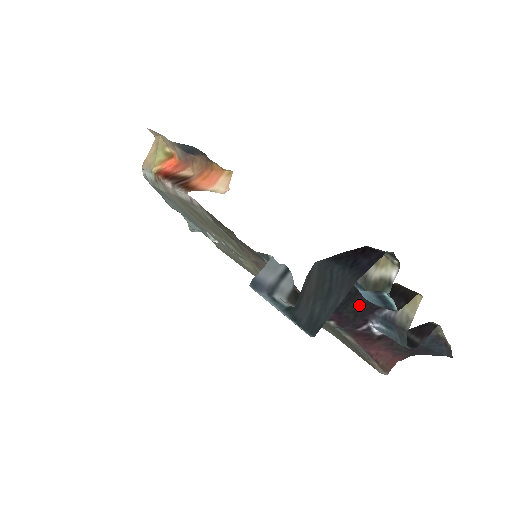
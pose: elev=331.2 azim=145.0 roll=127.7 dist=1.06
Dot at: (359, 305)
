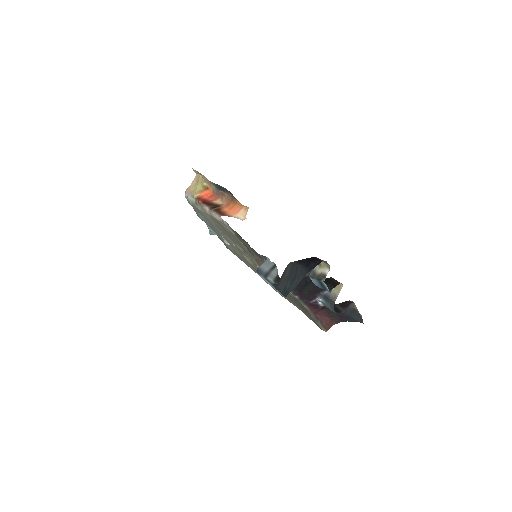
Dot at: (312, 288)
